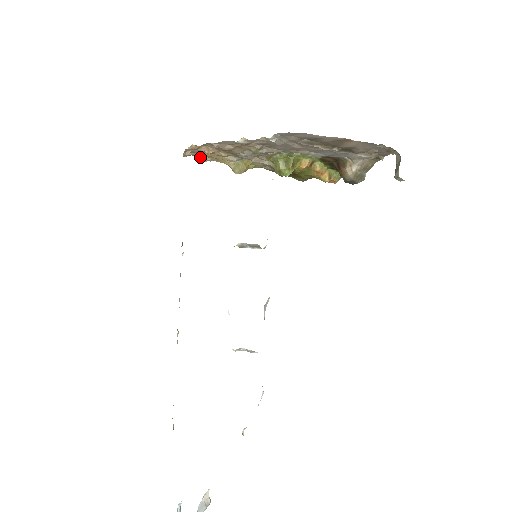
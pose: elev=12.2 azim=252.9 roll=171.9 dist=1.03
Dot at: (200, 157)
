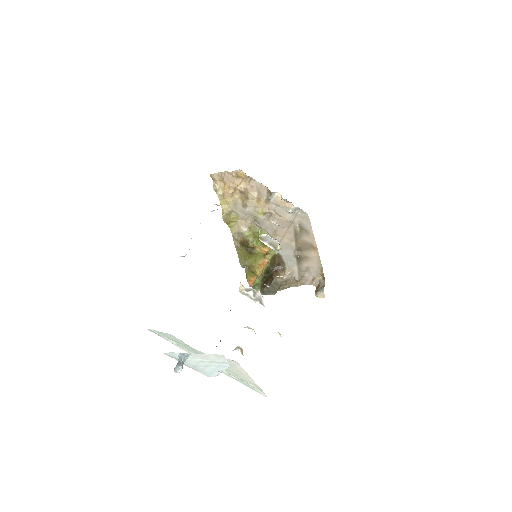
Dot at: (217, 186)
